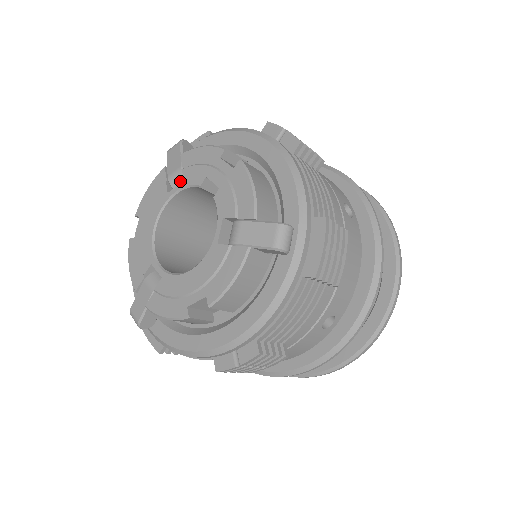
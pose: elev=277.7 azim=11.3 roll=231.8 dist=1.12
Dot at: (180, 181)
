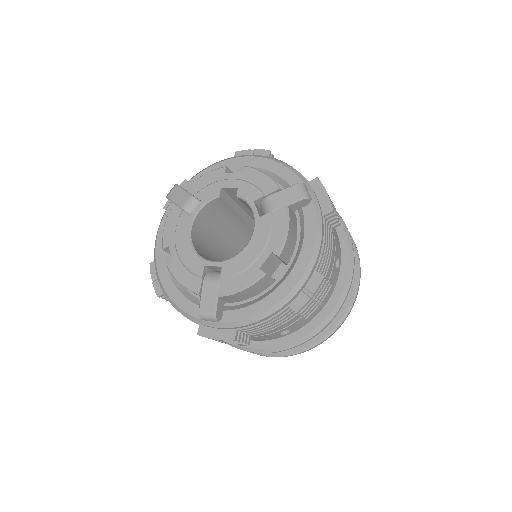
Dot at: (194, 205)
